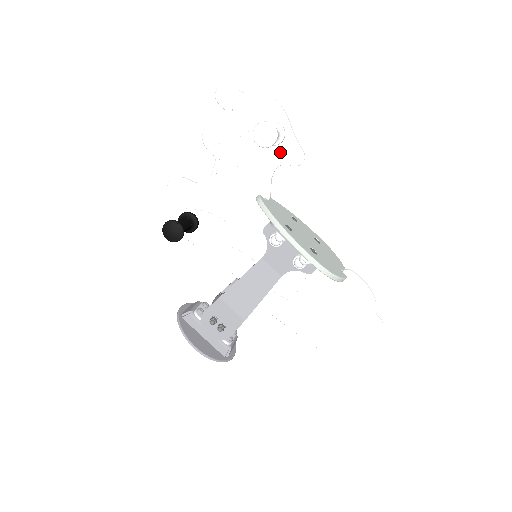
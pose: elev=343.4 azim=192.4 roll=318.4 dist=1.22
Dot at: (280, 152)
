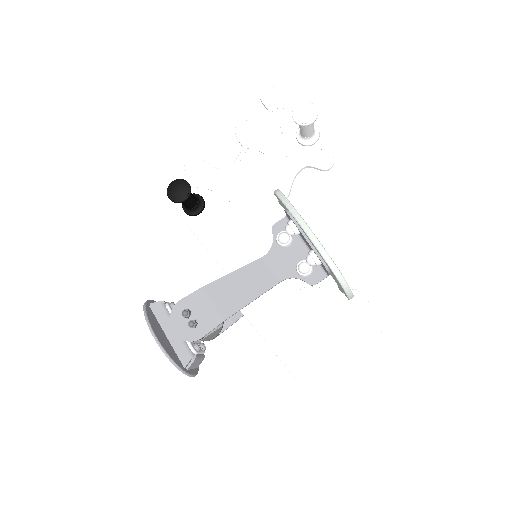
Dot at: (310, 153)
